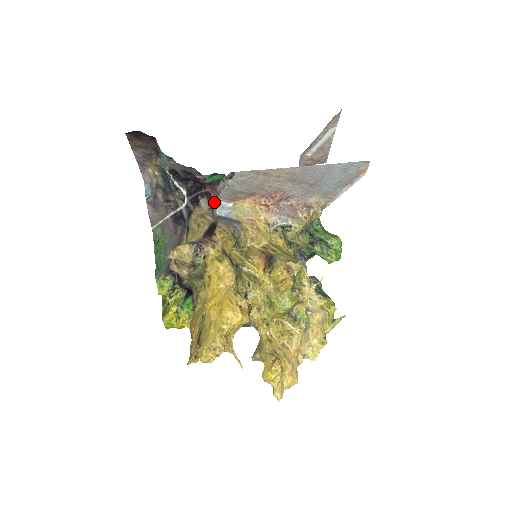
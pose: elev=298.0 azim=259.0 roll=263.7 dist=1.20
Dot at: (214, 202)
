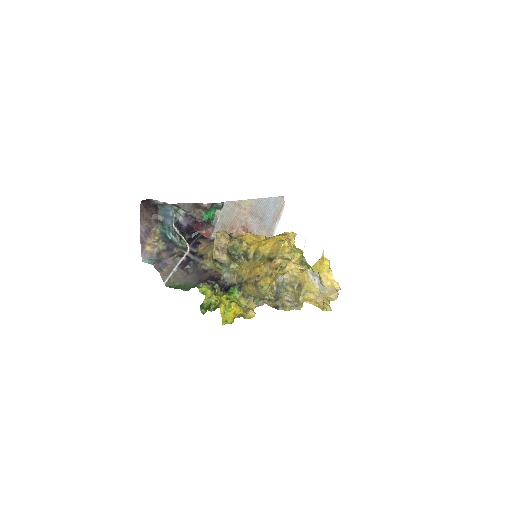
Dot at: (211, 238)
